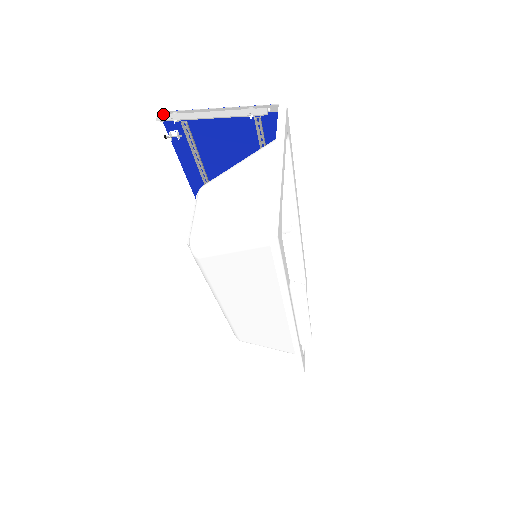
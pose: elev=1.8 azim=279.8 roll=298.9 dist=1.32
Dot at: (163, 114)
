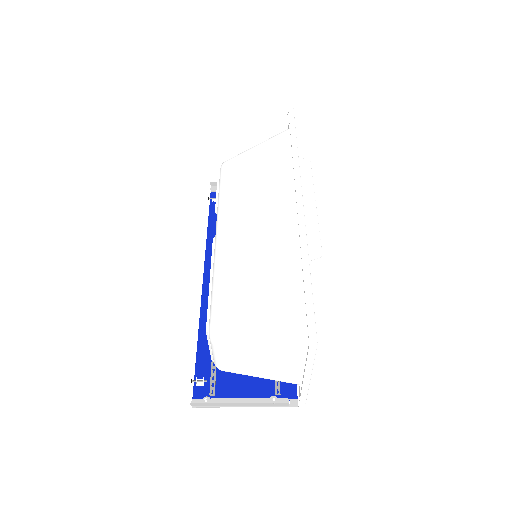
Dot at: (214, 186)
